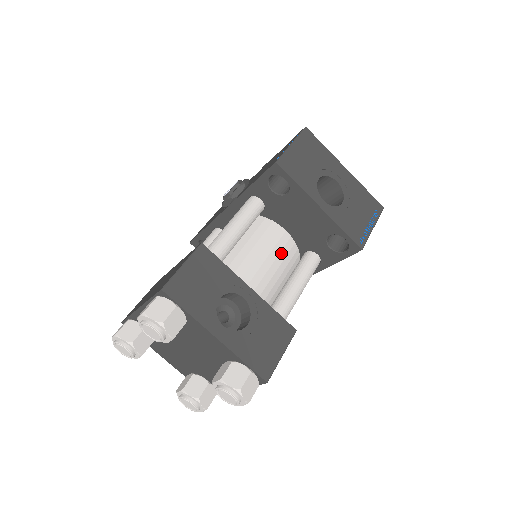
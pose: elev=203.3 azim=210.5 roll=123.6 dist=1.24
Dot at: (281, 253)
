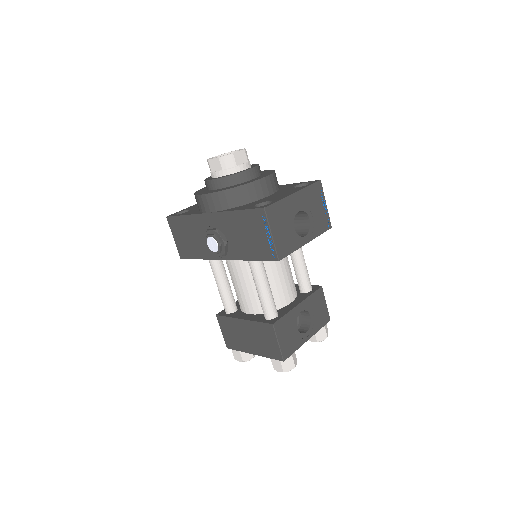
Dot at: (283, 258)
